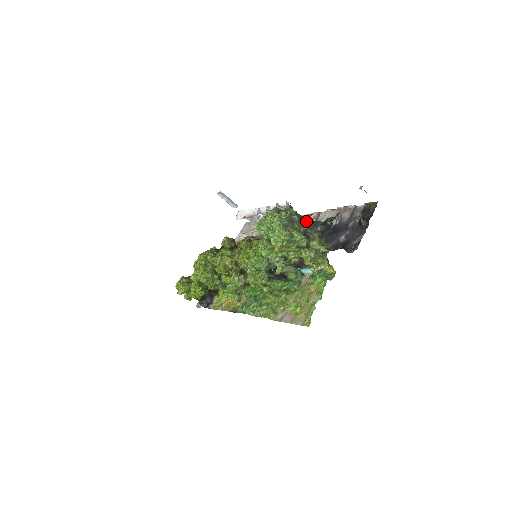
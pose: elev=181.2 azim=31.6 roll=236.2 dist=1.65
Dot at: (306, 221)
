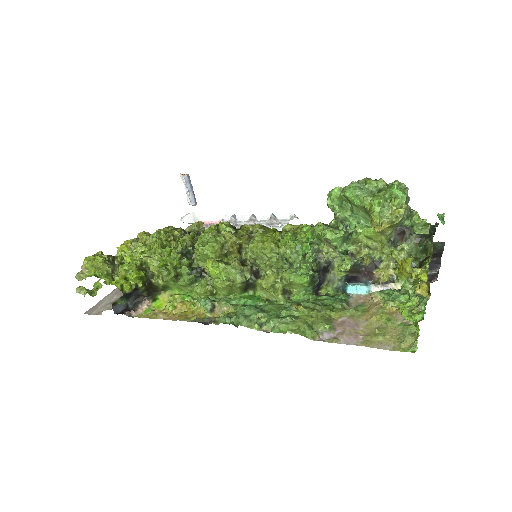
Dot at: occluded
